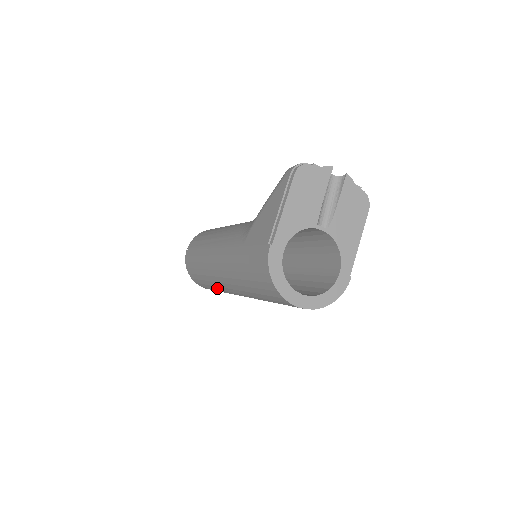
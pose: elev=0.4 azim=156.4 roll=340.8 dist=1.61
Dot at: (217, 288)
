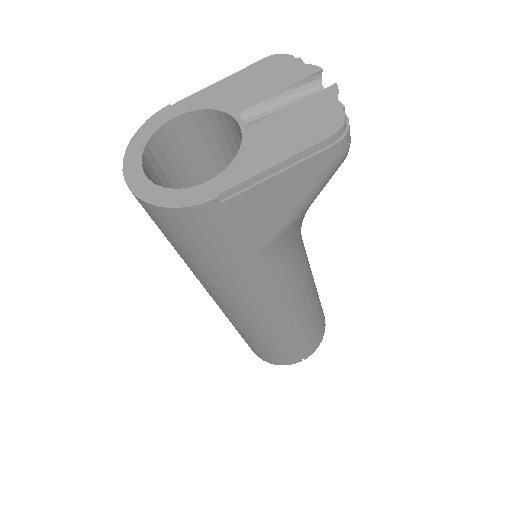
Dot at: occluded
